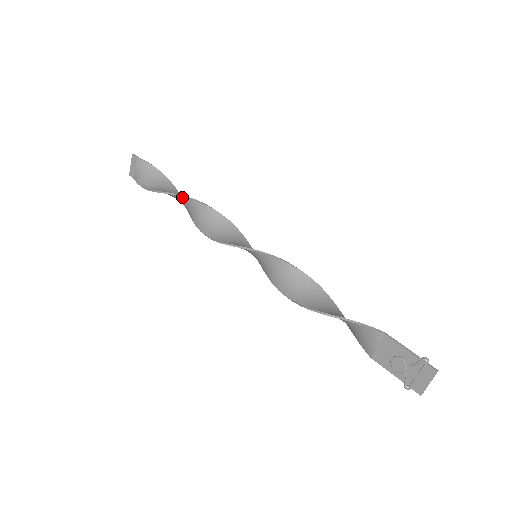
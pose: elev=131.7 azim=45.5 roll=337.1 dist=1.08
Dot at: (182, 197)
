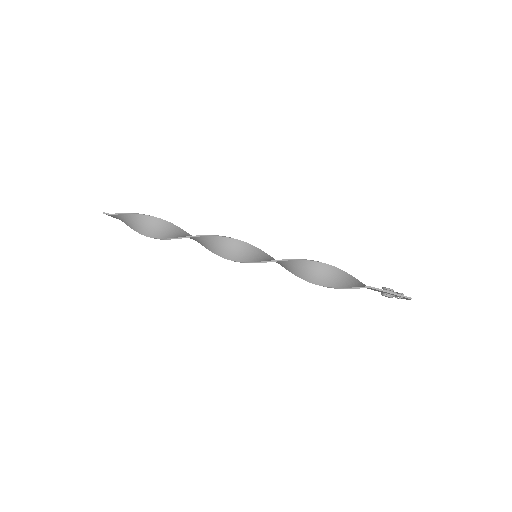
Dot at: occluded
